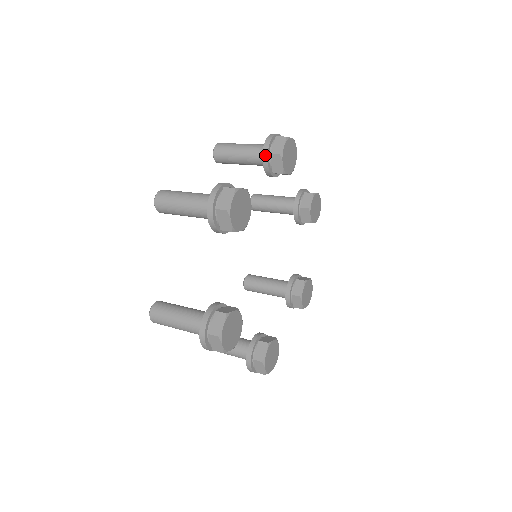
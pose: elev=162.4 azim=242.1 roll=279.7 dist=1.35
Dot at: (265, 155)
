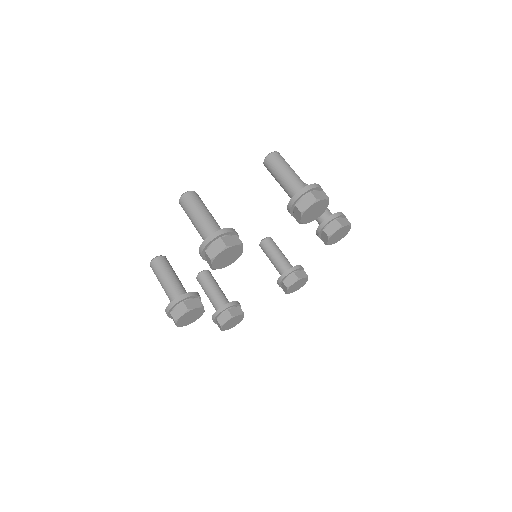
Dot at: (204, 259)
